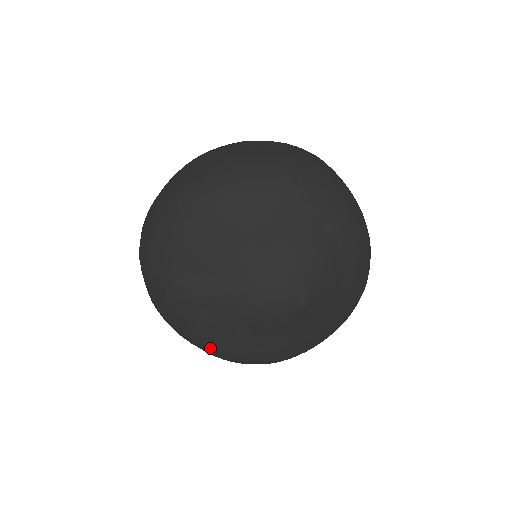
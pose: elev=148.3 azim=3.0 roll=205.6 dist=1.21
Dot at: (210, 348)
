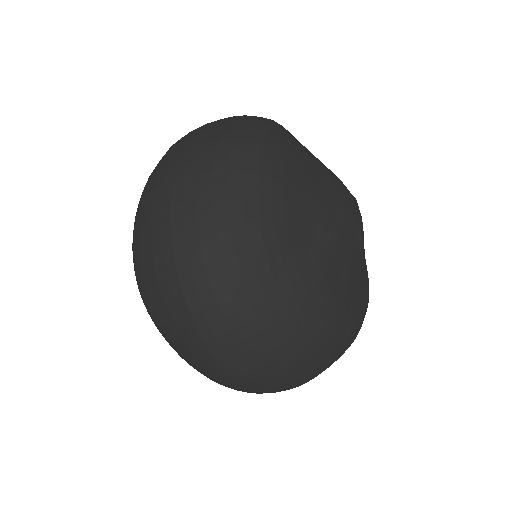
Dot at: (352, 326)
